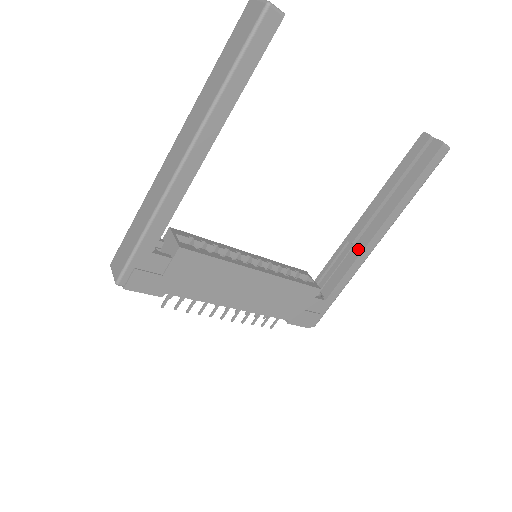
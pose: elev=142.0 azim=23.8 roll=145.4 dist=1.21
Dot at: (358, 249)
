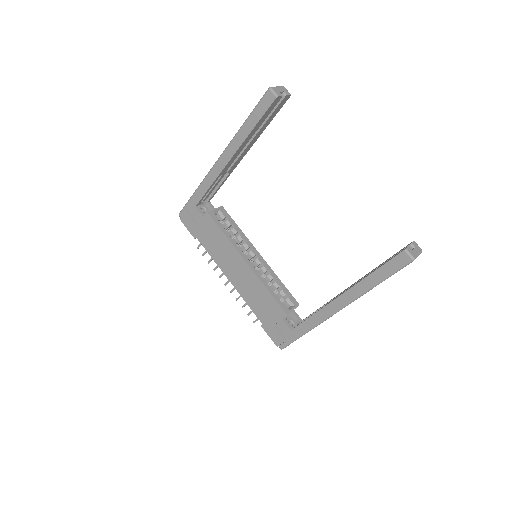
Dot at: (325, 305)
